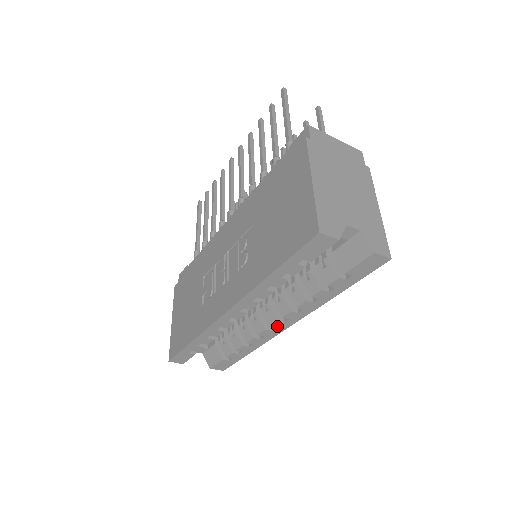
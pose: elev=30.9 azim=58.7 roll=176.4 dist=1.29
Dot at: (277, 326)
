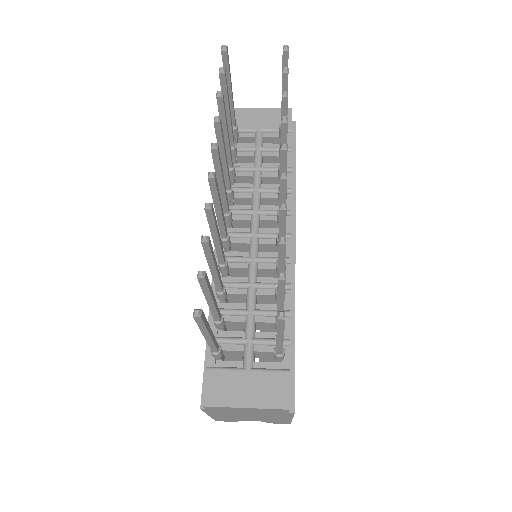
Dot at: occluded
